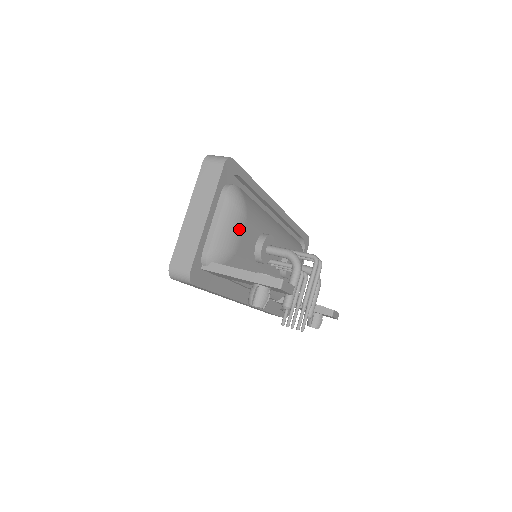
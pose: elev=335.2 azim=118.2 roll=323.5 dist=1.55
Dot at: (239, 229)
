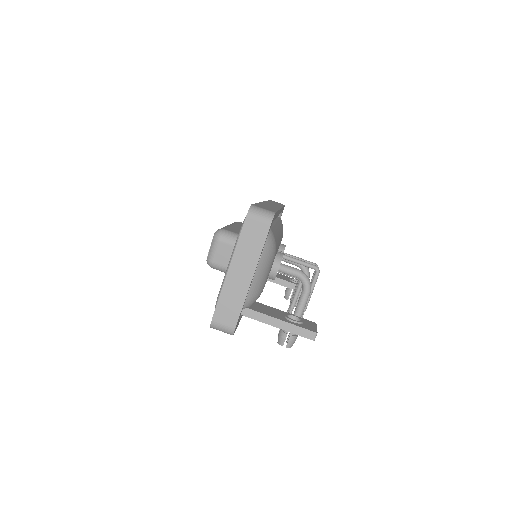
Dot at: (269, 271)
